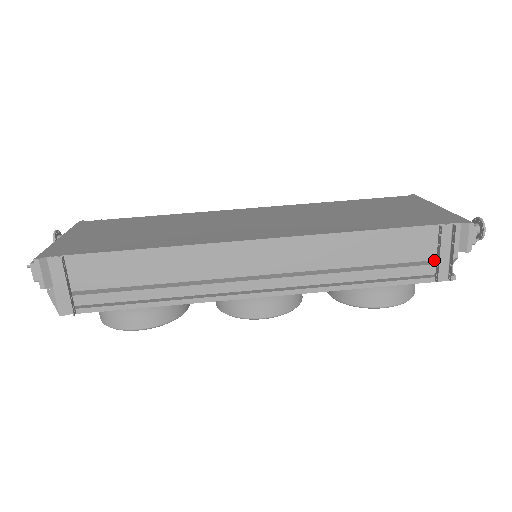
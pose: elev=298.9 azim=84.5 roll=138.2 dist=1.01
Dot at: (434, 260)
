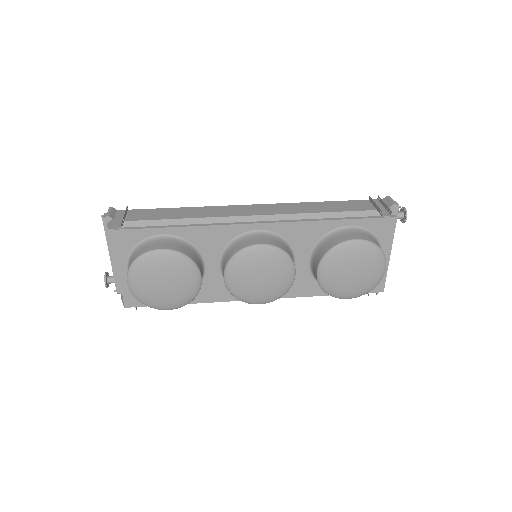
Dot at: (375, 210)
